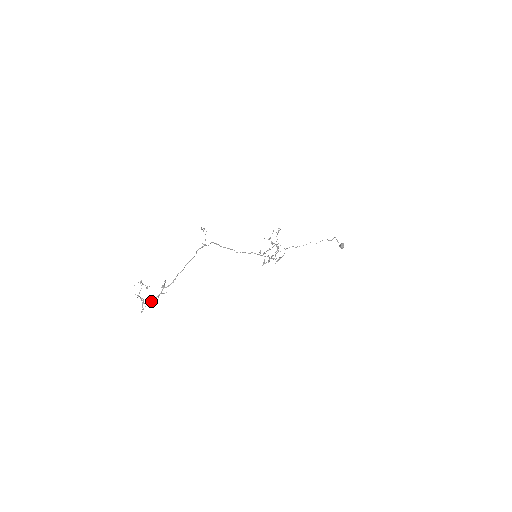
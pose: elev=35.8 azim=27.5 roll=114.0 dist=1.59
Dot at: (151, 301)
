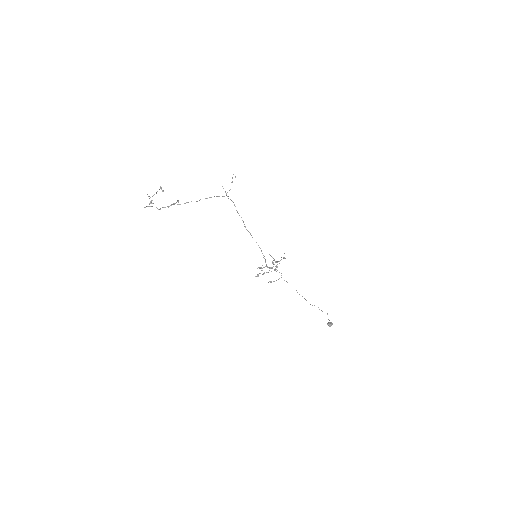
Dot at: occluded
